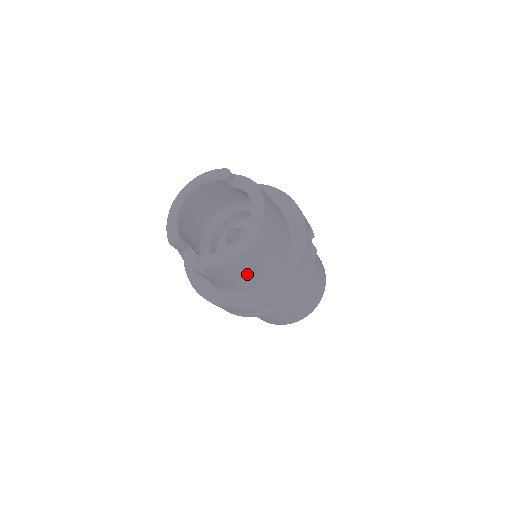
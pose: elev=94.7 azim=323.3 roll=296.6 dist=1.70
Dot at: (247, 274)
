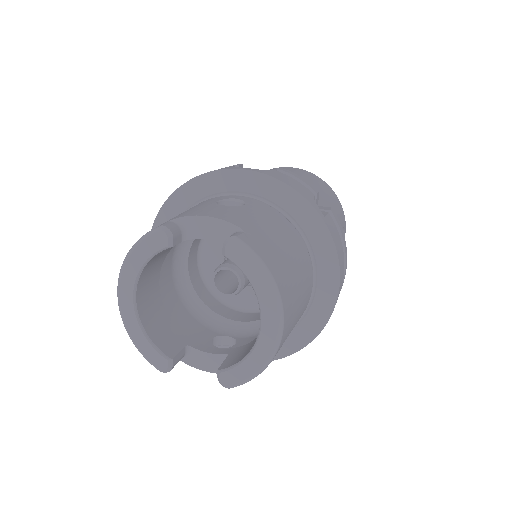
Dot at: occluded
